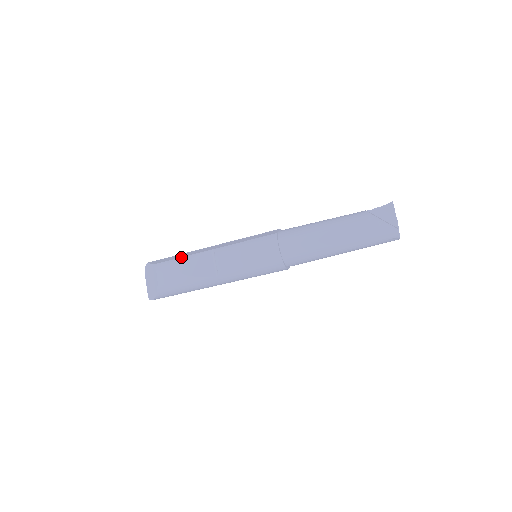
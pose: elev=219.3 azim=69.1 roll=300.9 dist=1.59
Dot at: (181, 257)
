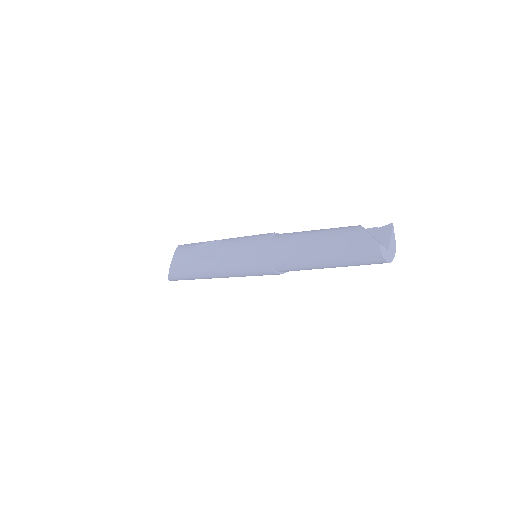
Dot at: (199, 242)
